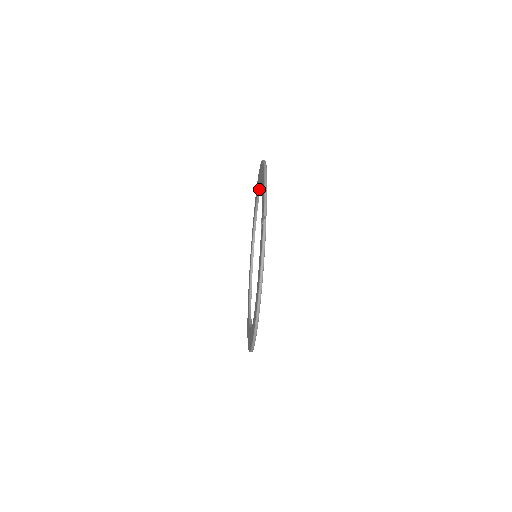
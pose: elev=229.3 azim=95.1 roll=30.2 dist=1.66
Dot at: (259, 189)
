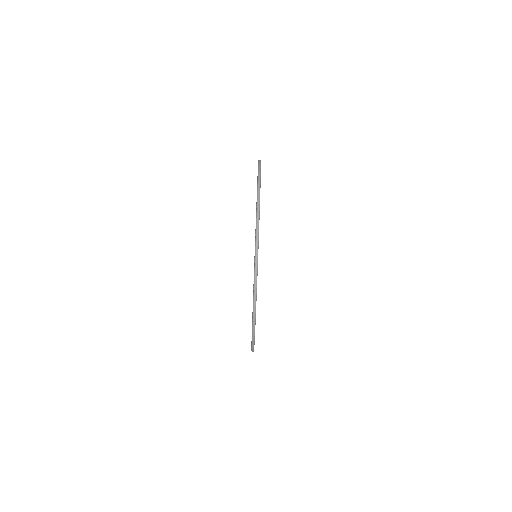
Dot at: occluded
